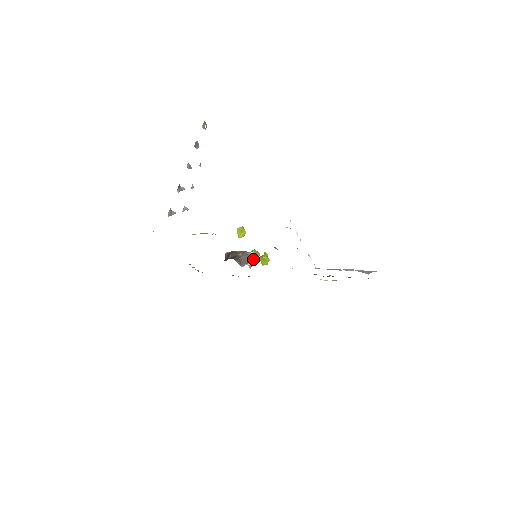
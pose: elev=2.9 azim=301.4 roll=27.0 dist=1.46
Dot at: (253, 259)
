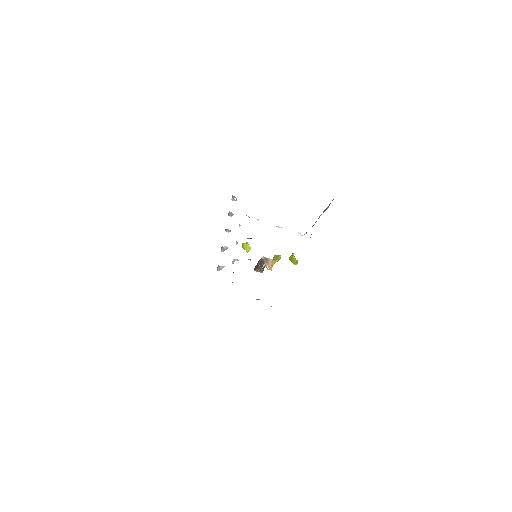
Dot at: (268, 262)
